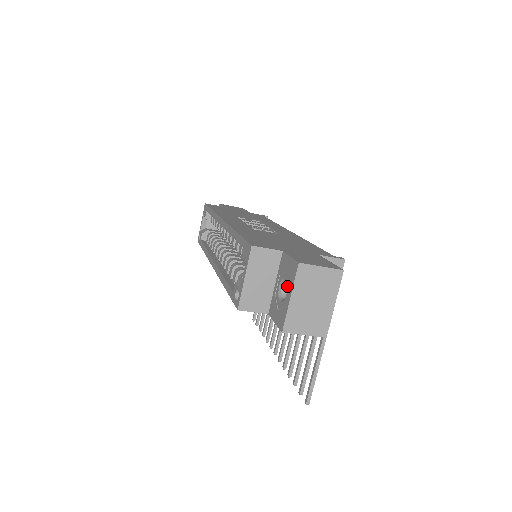
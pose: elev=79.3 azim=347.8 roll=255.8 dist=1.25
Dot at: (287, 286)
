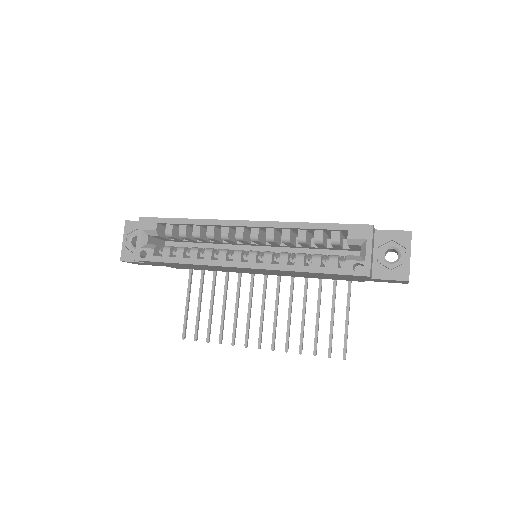
Dot at: (399, 250)
